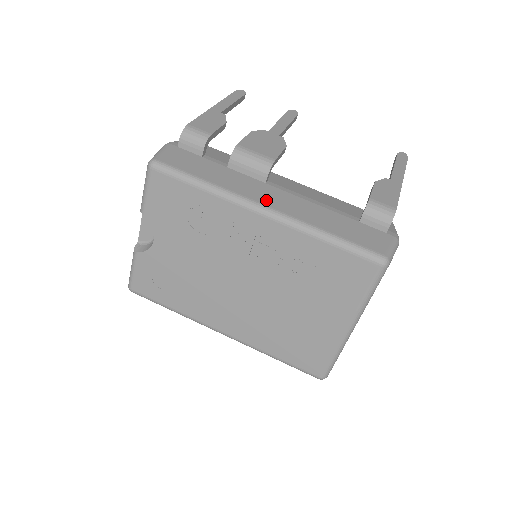
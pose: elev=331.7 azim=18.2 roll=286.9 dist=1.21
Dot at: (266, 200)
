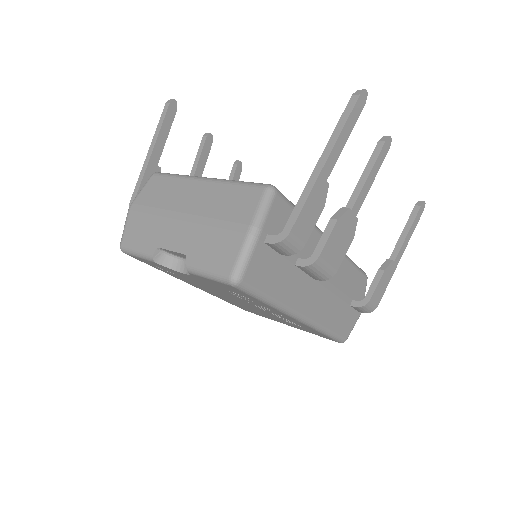
Dot at: (307, 308)
